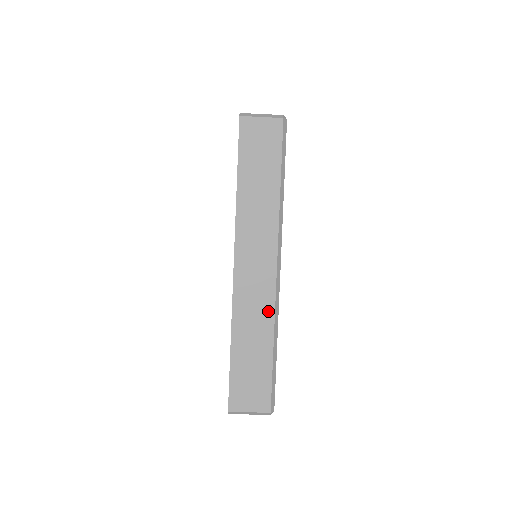
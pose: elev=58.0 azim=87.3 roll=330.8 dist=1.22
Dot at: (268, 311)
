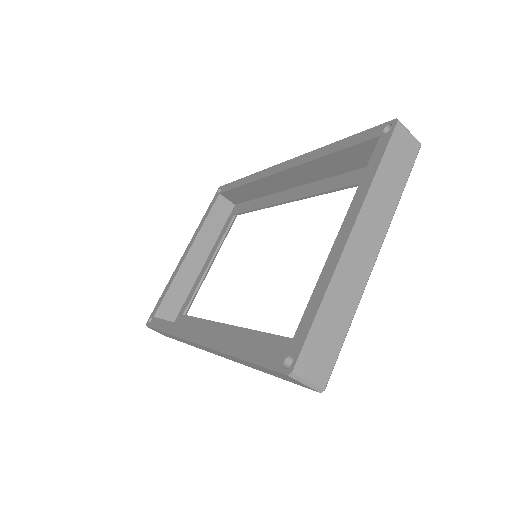
Dot at: (358, 290)
